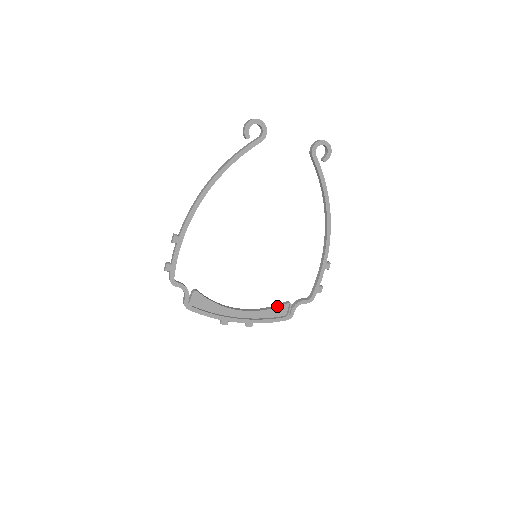
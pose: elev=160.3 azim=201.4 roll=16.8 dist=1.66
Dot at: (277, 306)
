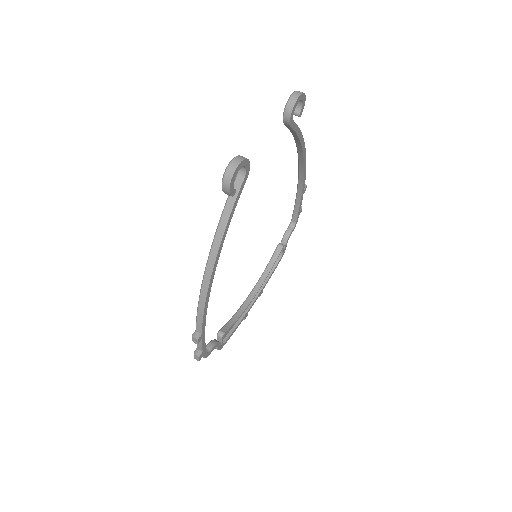
Dot at: (275, 259)
